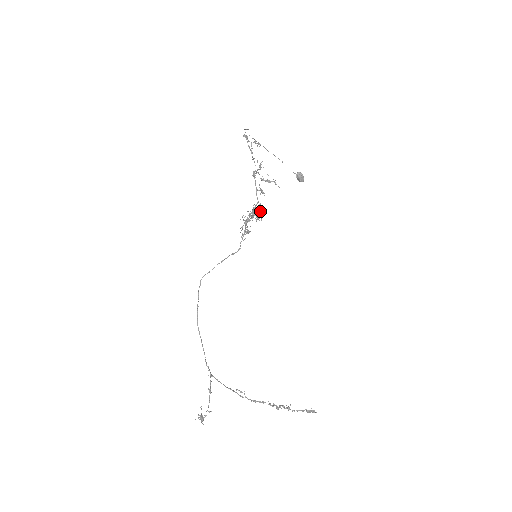
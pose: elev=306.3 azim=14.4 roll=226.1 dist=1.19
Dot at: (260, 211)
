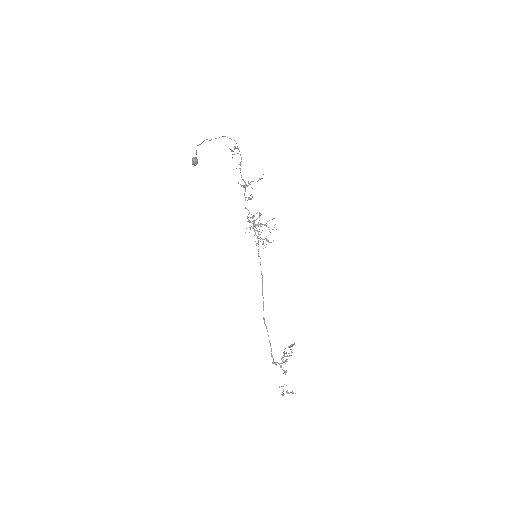
Dot at: occluded
